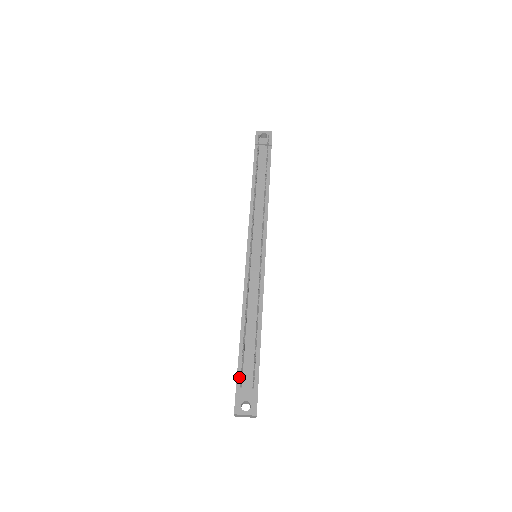
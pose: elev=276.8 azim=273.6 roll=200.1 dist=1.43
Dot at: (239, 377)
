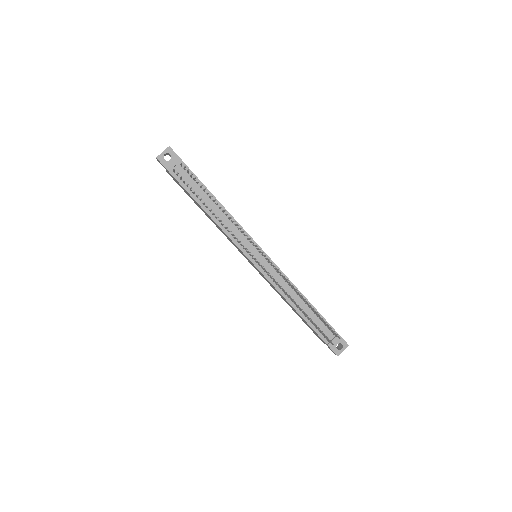
Dot at: (322, 337)
